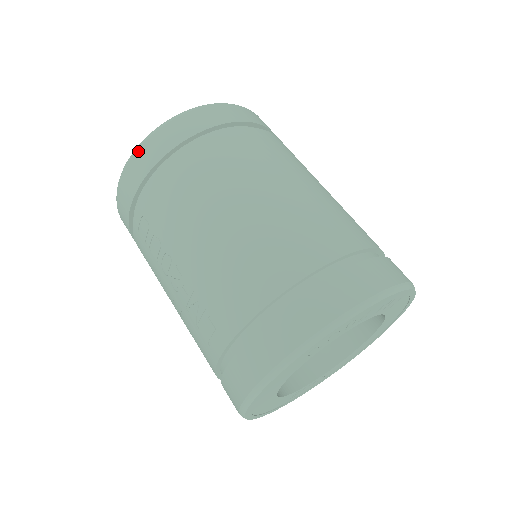
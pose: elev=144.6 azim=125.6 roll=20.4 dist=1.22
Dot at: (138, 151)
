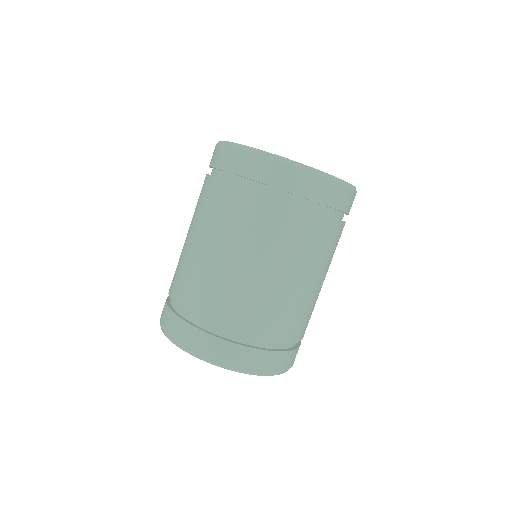
Dot at: (222, 146)
